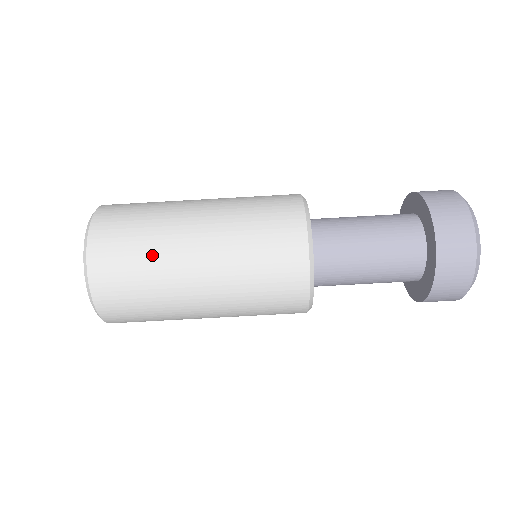
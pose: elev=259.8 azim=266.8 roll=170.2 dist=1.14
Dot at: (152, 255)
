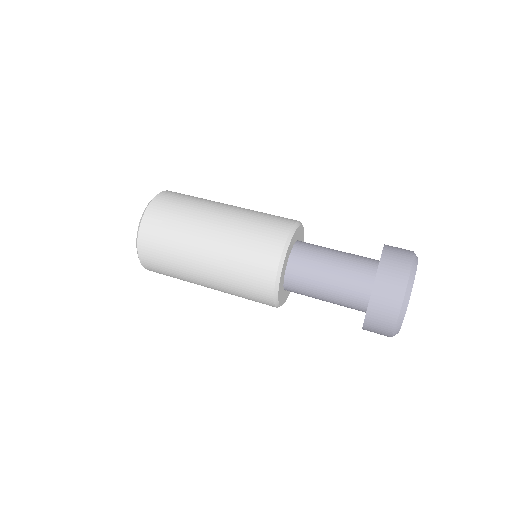
Dot at: (186, 217)
